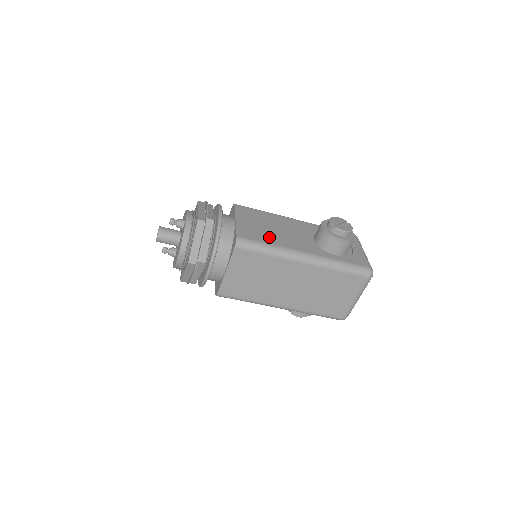
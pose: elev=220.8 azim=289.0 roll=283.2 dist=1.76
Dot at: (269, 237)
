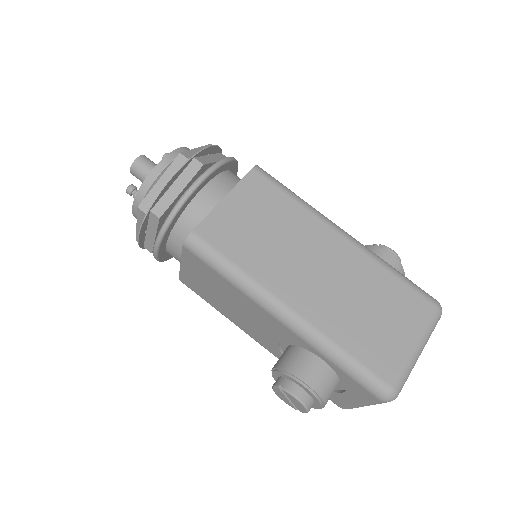
Dot at: occluded
